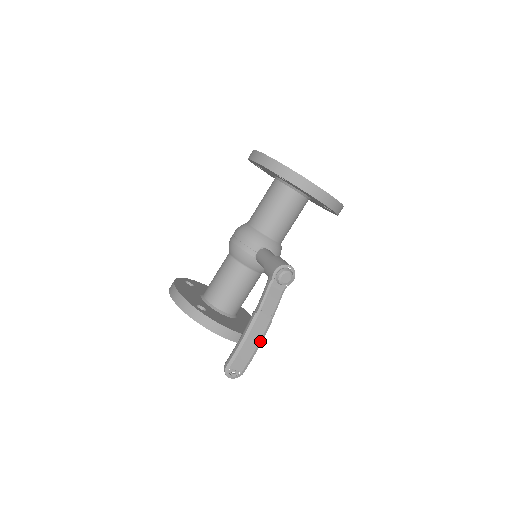
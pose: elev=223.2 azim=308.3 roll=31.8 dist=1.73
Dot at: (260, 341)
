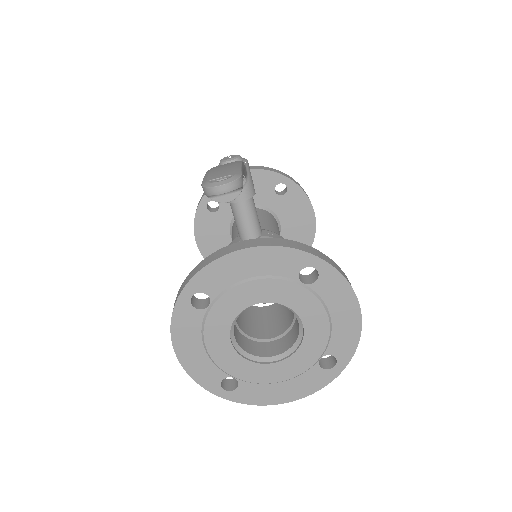
Dot at: occluded
